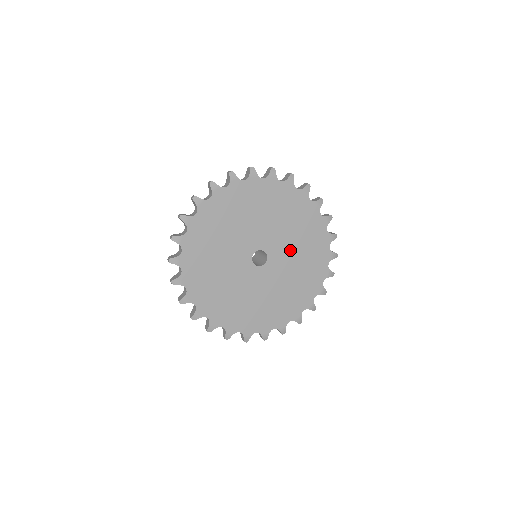
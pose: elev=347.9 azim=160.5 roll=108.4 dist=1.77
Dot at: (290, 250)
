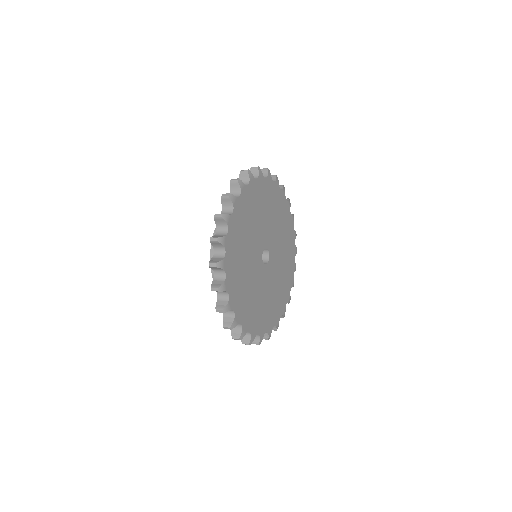
Dot at: (271, 225)
